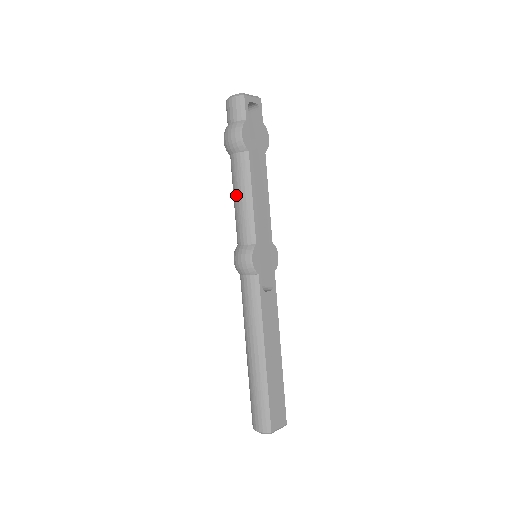
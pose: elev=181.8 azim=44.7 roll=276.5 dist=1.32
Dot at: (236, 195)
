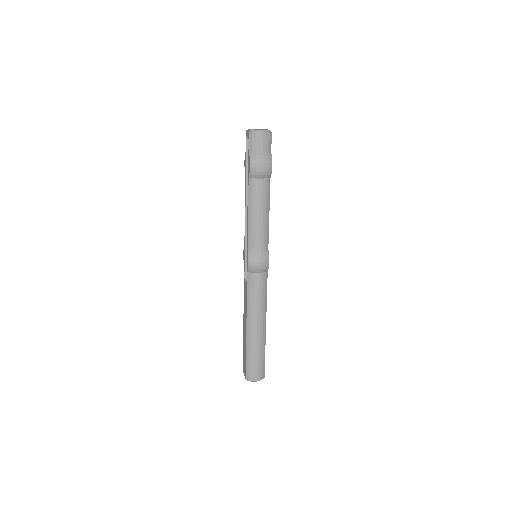
Dot at: (257, 212)
